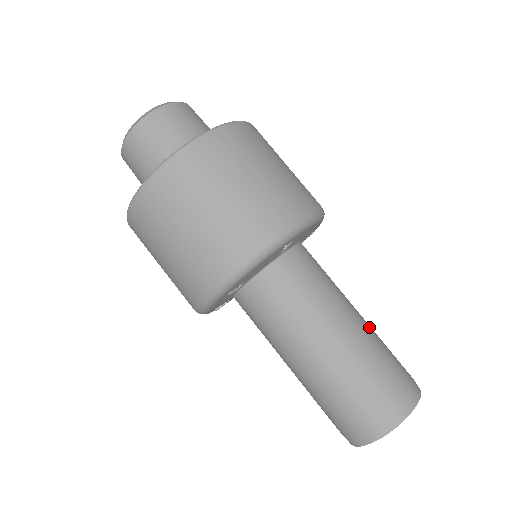
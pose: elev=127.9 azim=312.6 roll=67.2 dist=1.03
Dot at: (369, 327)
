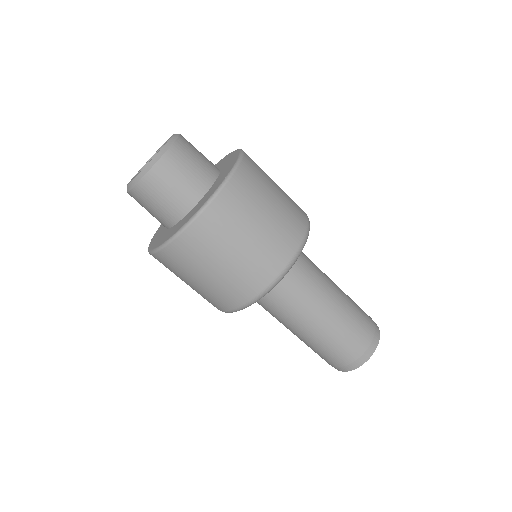
Dot at: occluded
